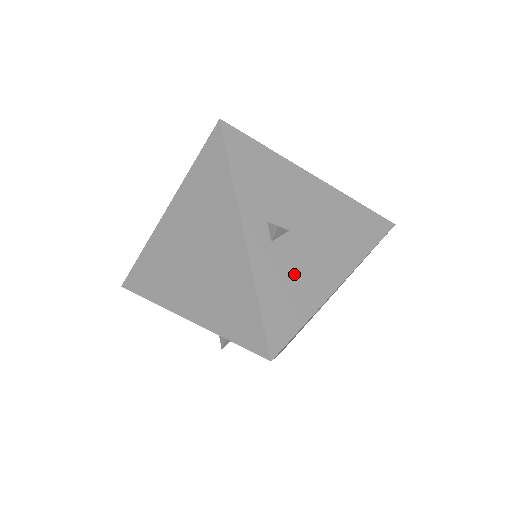
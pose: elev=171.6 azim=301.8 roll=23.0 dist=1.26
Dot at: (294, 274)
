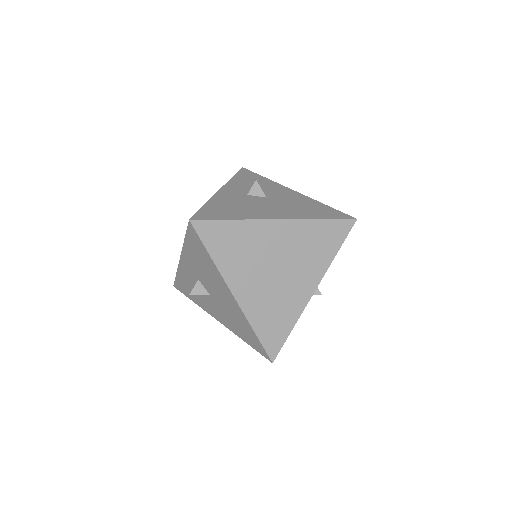
Dot at: occluded
